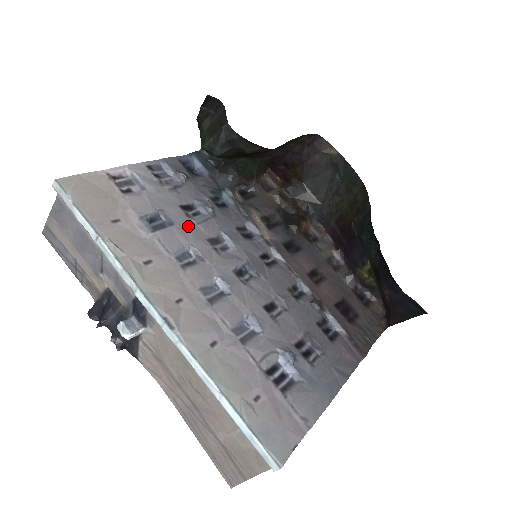
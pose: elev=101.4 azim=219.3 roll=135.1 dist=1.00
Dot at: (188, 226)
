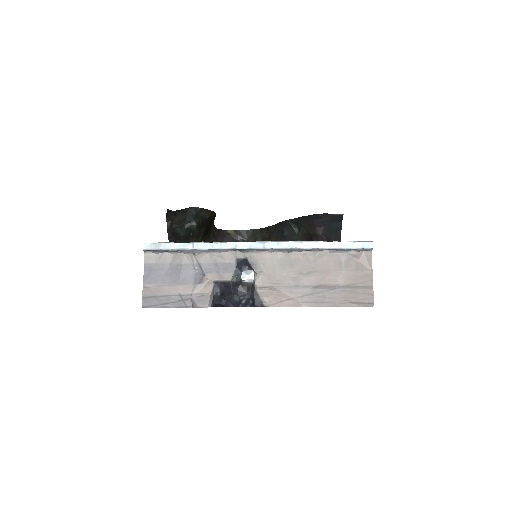
Dot at: occluded
